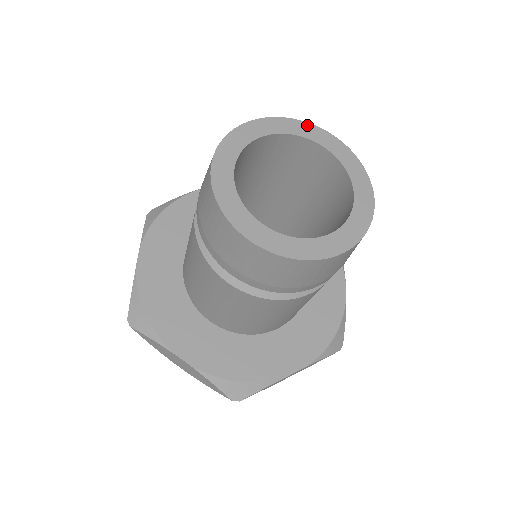
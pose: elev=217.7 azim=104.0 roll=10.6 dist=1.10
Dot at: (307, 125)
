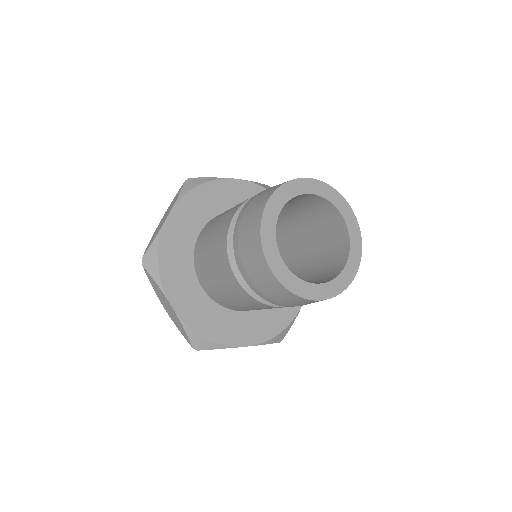
Dot at: (340, 196)
